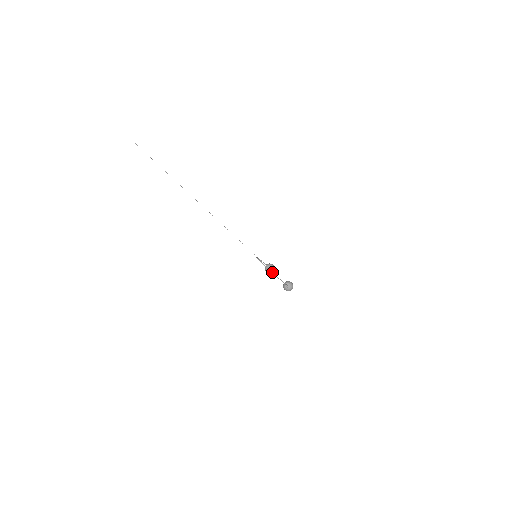
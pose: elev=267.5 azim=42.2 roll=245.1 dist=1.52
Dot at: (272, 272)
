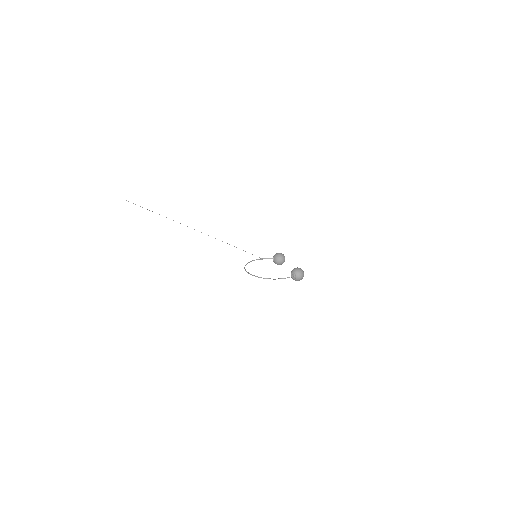
Dot at: (259, 277)
